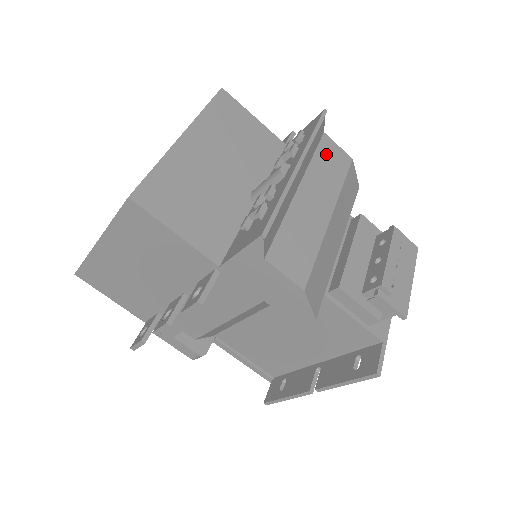
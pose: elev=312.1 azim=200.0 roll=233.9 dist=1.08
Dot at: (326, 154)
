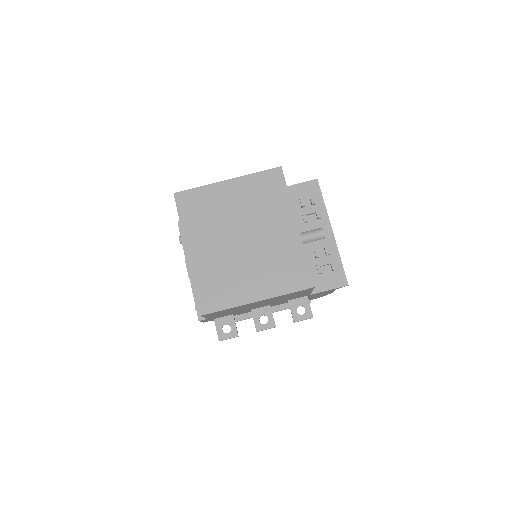
Dot at: occluded
